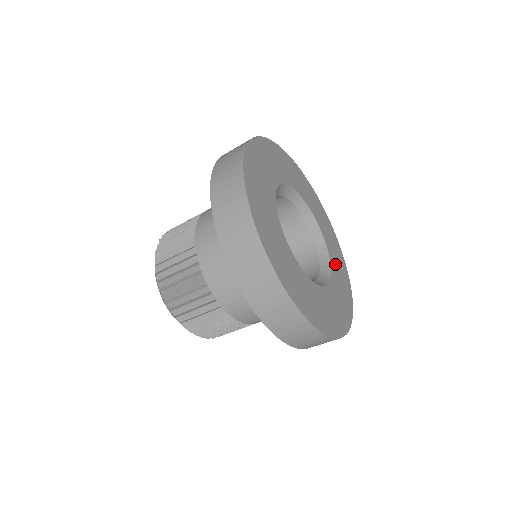
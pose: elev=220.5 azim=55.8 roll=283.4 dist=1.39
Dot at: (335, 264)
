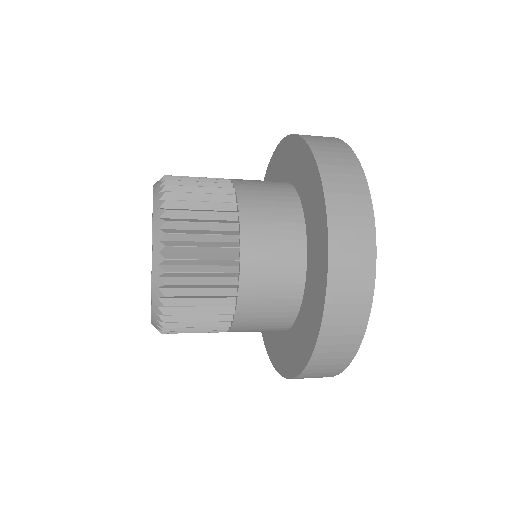
Dot at: occluded
